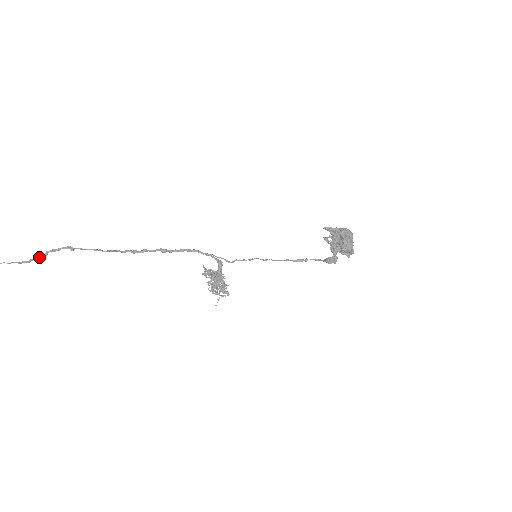
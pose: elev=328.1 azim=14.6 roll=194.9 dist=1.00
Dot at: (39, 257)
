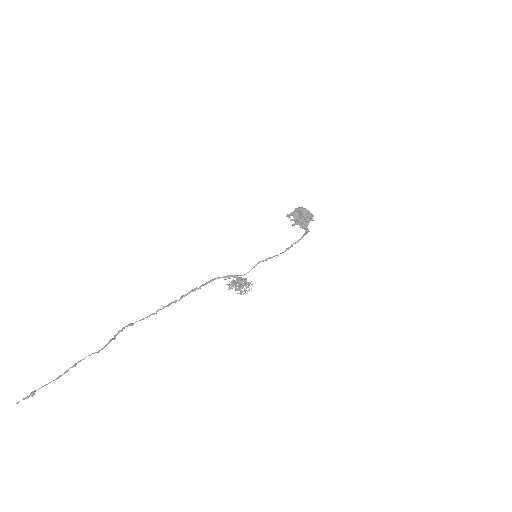
Dot at: occluded
